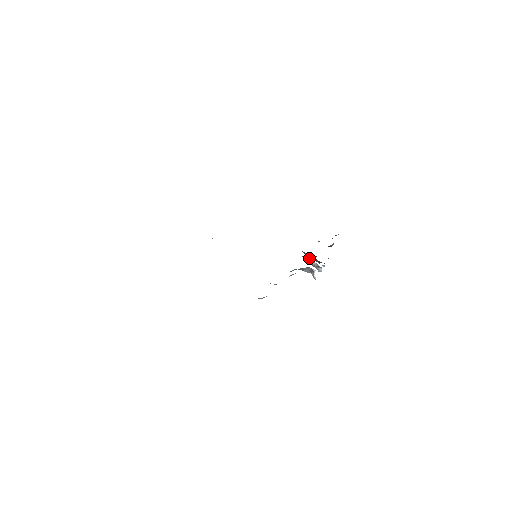
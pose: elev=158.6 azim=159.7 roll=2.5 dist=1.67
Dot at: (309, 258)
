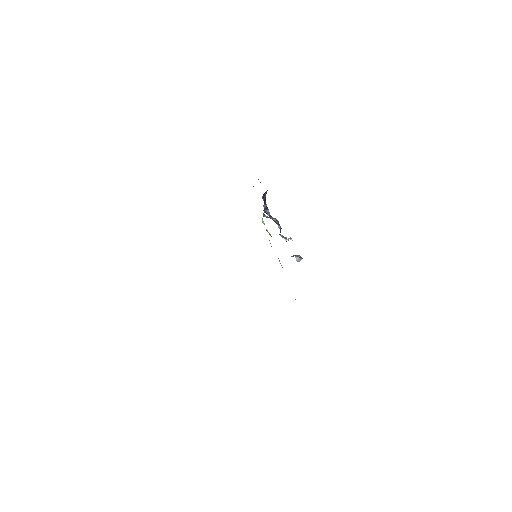
Dot at: (266, 217)
